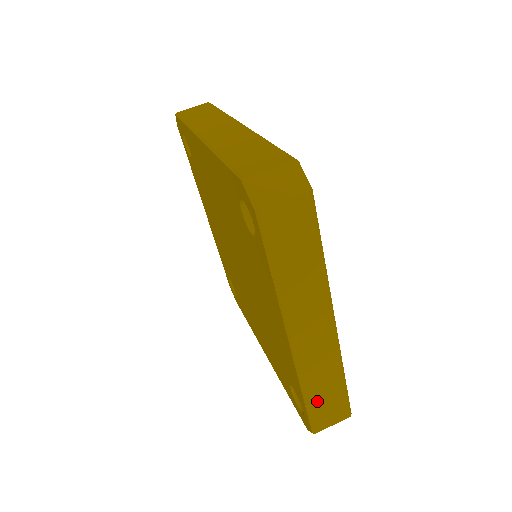
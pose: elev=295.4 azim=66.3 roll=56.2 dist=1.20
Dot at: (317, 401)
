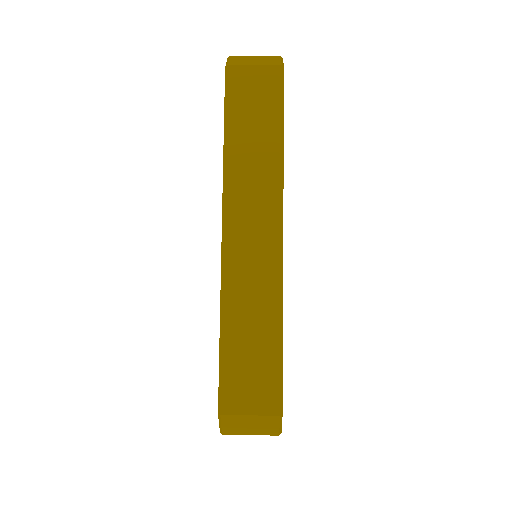
Dot at: (236, 350)
